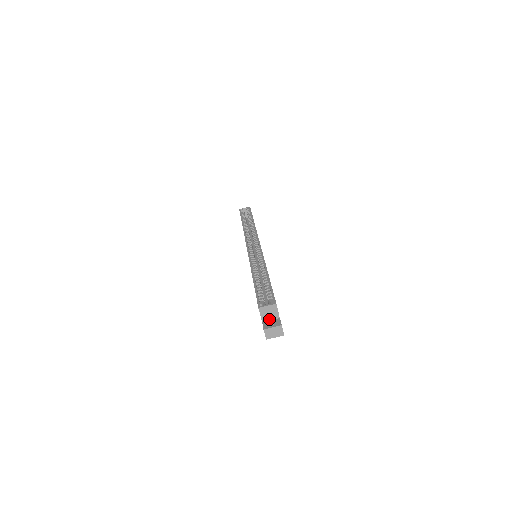
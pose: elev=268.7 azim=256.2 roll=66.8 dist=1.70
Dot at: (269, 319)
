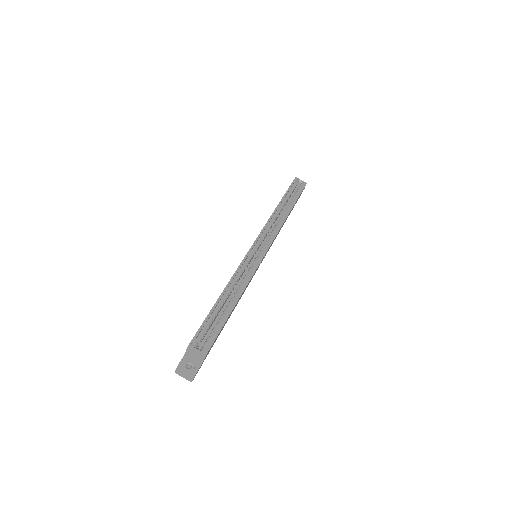
Dot at: (192, 358)
